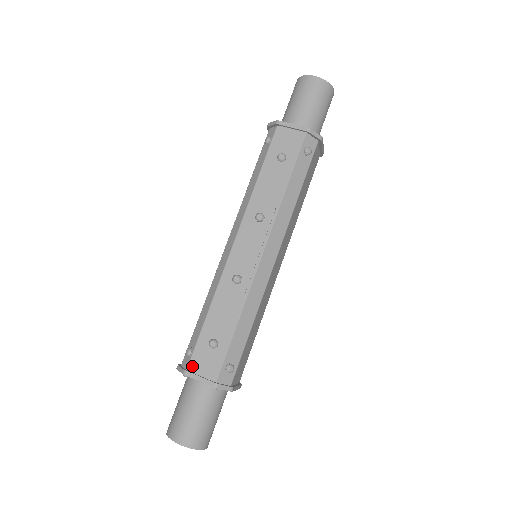
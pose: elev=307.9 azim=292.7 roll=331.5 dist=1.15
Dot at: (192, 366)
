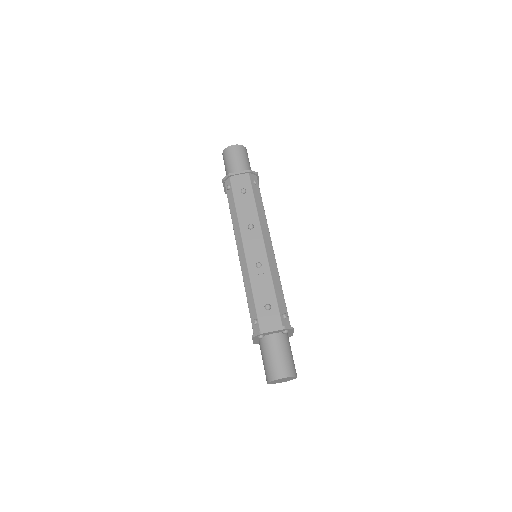
Dot at: (263, 327)
